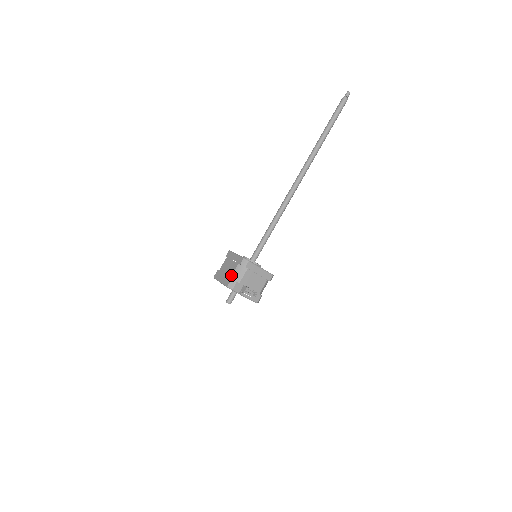
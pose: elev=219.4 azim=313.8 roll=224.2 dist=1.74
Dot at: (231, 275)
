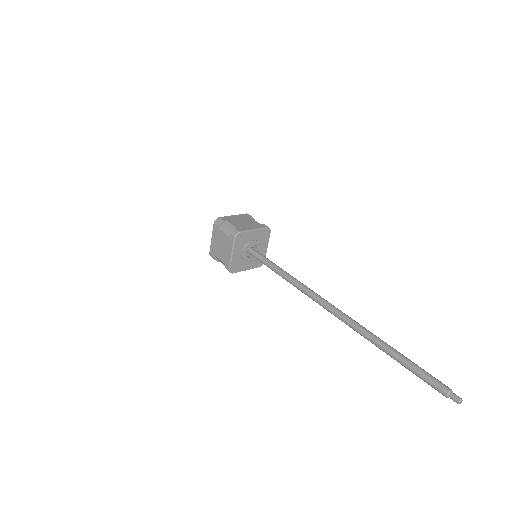
Dot at: (216, 257)
